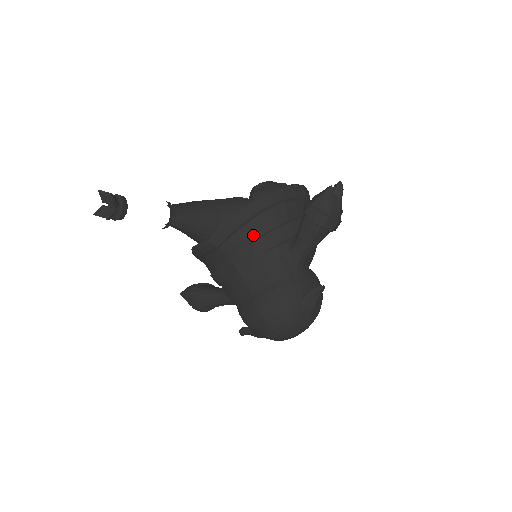
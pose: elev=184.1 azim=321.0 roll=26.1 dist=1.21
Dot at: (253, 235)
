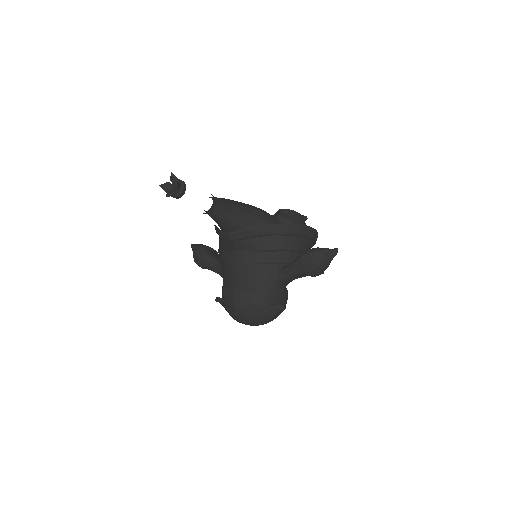
Dot at: (260, 247)
